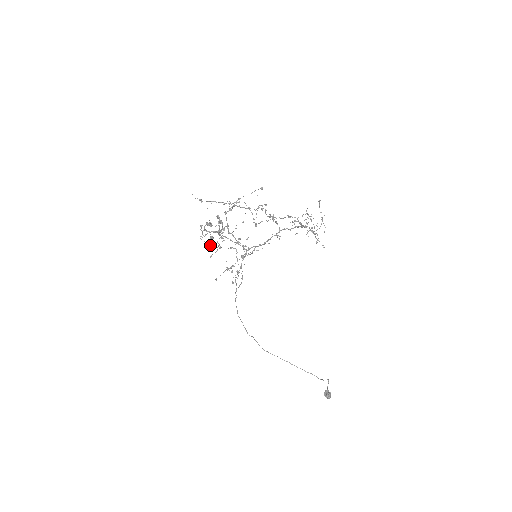
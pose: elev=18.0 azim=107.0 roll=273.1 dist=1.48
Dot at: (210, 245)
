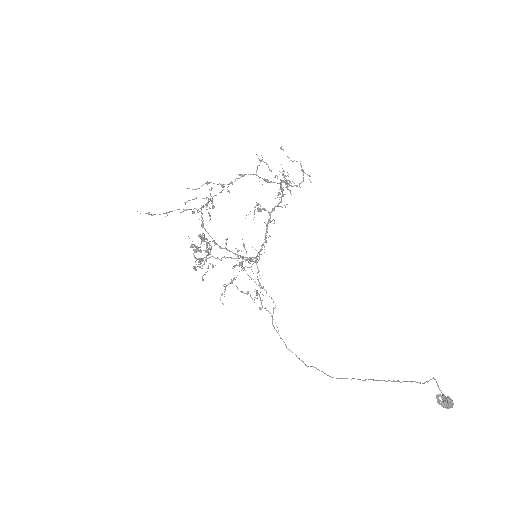
Dot at: (195, 266)
